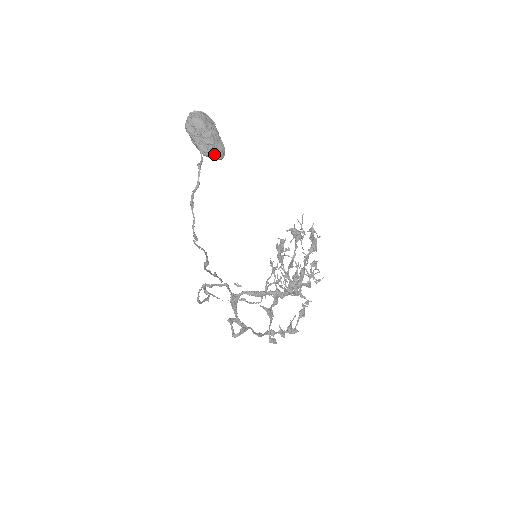
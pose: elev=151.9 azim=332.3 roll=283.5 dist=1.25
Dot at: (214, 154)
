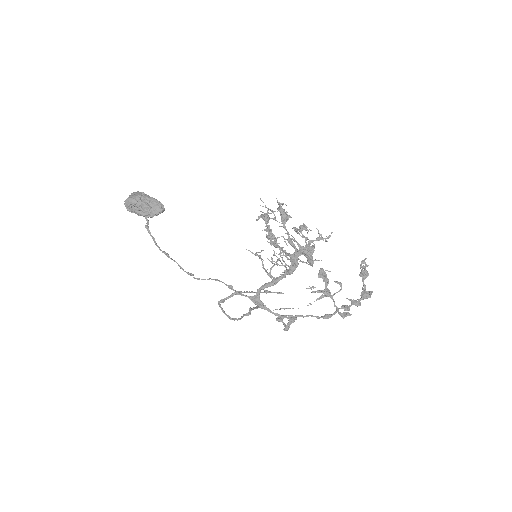
Dot at: (153, 212)
